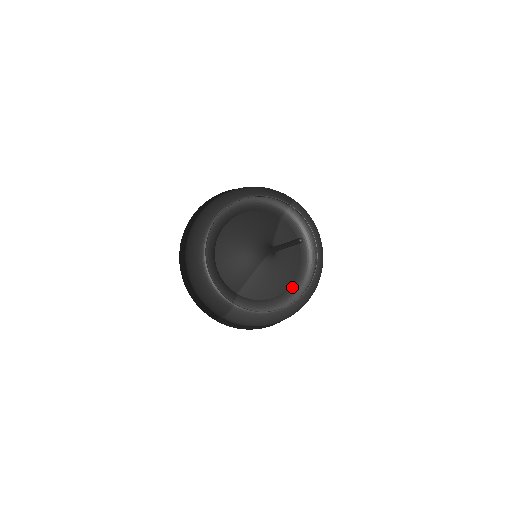
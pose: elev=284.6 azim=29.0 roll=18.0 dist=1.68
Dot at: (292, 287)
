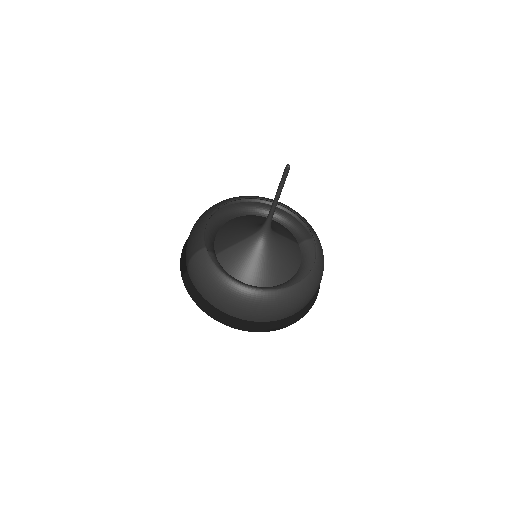
Dot at: (263, 287)
